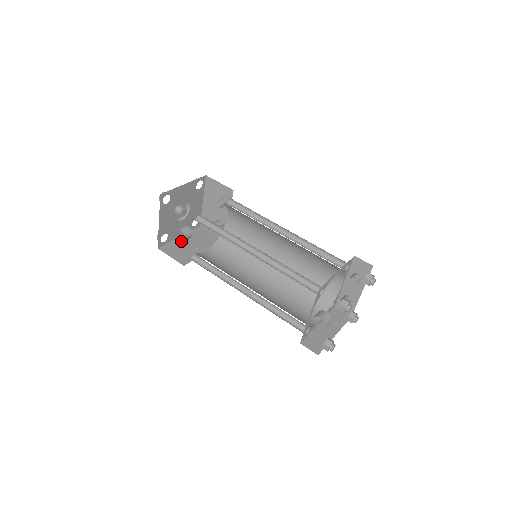
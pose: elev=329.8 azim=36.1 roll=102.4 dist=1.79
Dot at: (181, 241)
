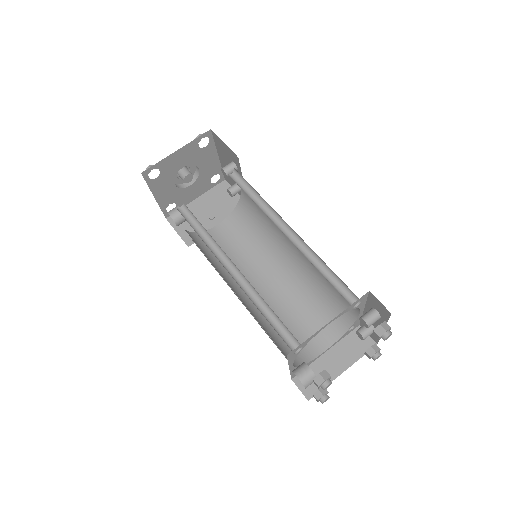
Dot at: (195, 206)
